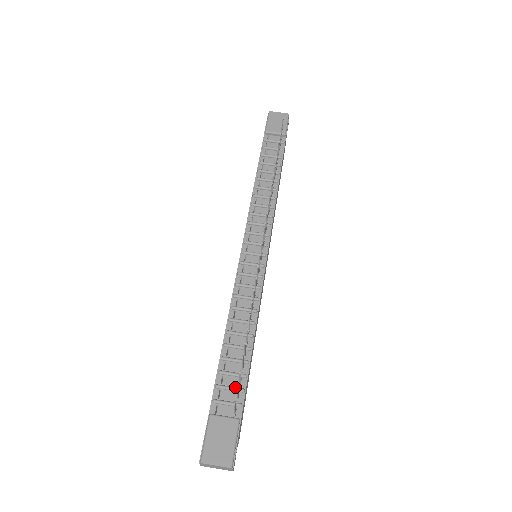
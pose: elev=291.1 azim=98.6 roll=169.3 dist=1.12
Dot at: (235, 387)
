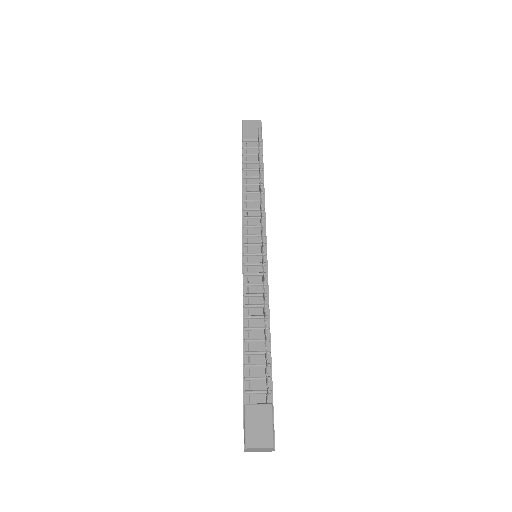
Dot at: (262, 376)
